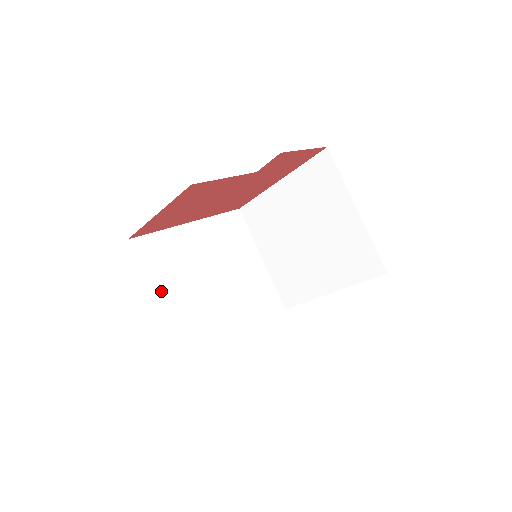
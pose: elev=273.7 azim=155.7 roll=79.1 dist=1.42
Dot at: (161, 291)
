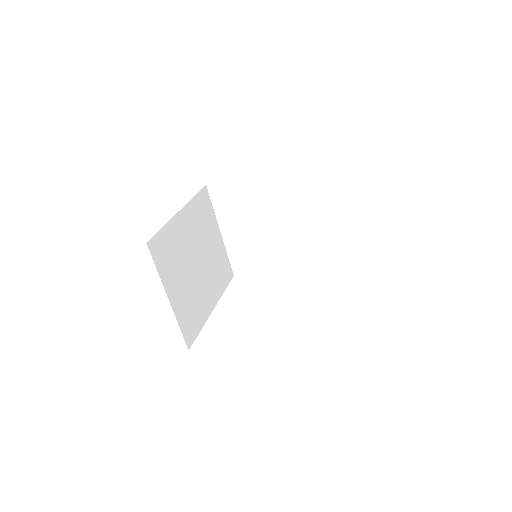
Dot at: (171, 288)
